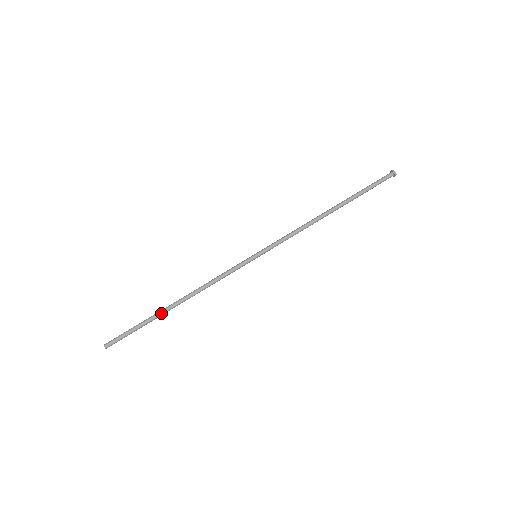
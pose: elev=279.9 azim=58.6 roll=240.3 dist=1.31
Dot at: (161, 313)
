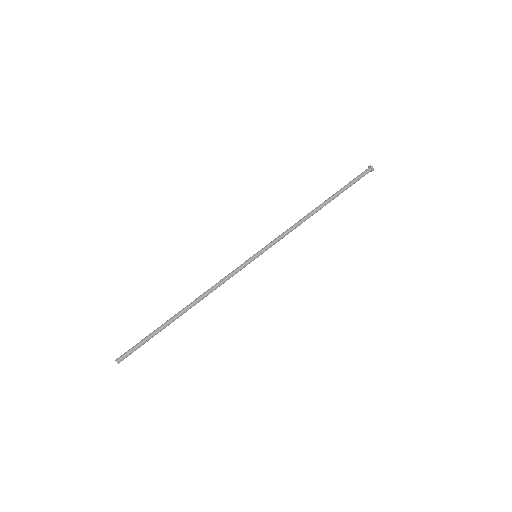
Dot at: (170, 320)
